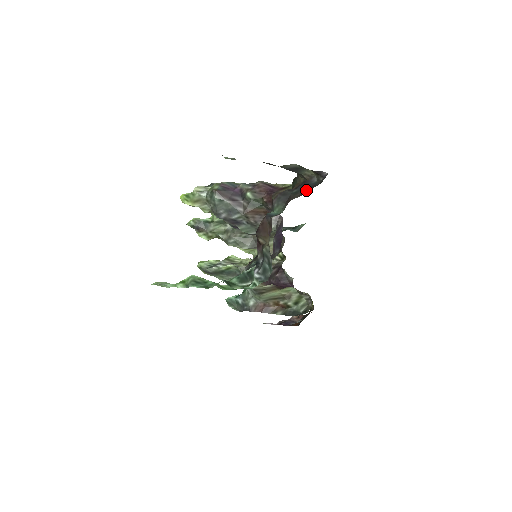
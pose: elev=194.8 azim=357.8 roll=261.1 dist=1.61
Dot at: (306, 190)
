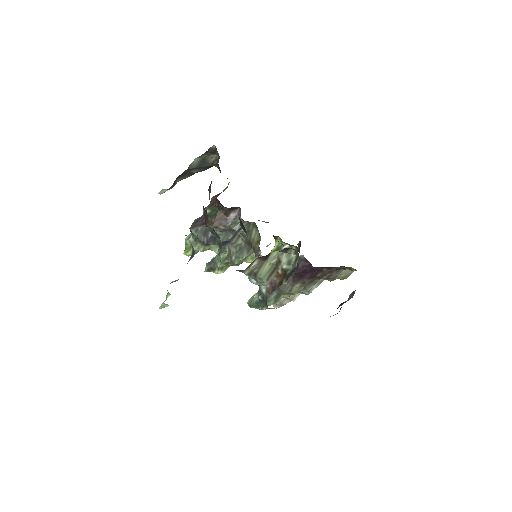
Dot at: occluded
